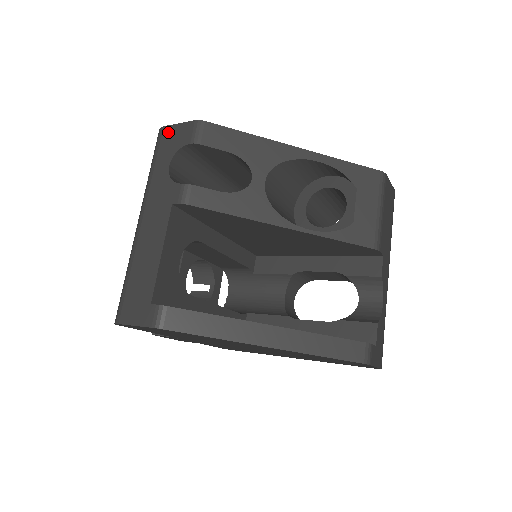
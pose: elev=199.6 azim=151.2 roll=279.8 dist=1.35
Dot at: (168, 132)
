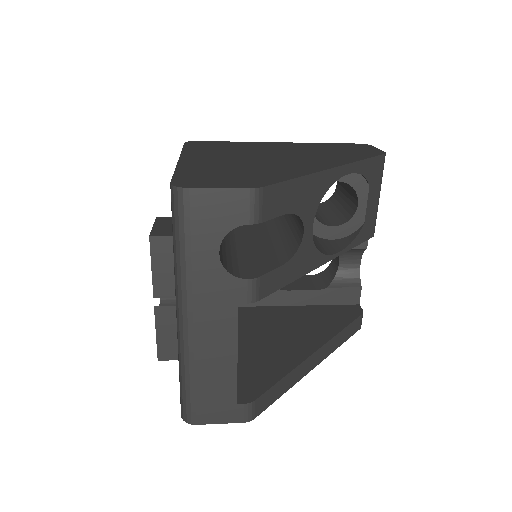
Dot at: (202, 200)
